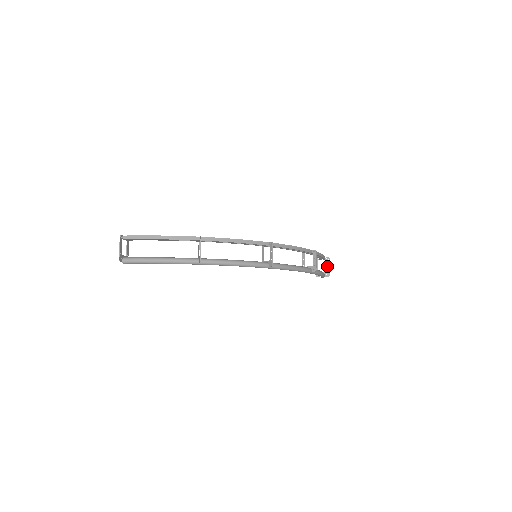
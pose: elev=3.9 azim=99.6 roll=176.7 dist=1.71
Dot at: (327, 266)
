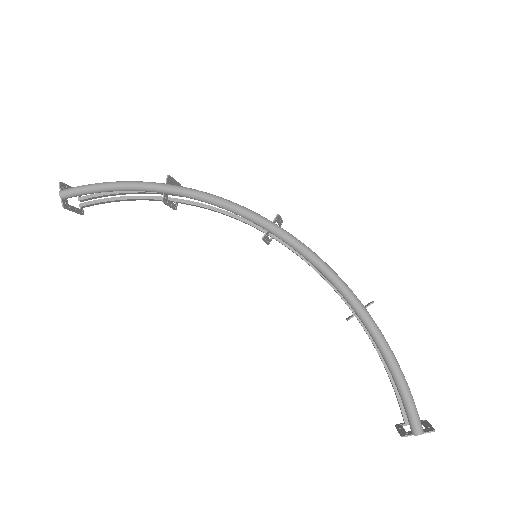
Dot at: (424, 425)
